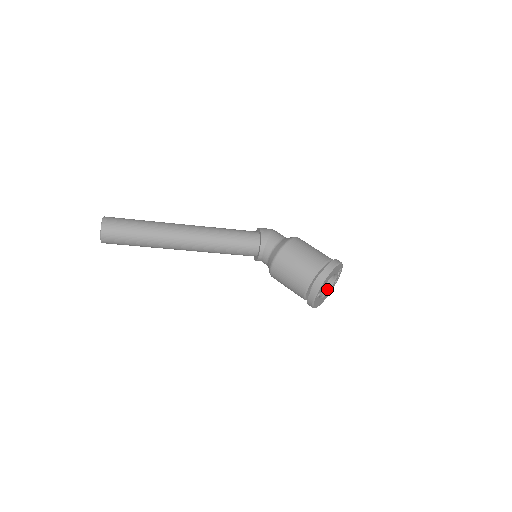
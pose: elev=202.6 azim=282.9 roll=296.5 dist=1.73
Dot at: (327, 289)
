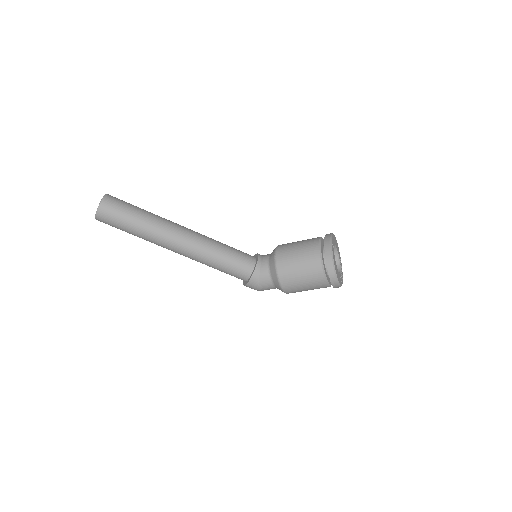
Dot at: occluded
